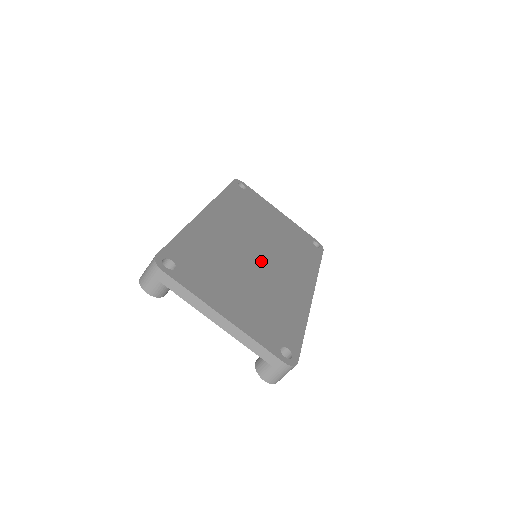
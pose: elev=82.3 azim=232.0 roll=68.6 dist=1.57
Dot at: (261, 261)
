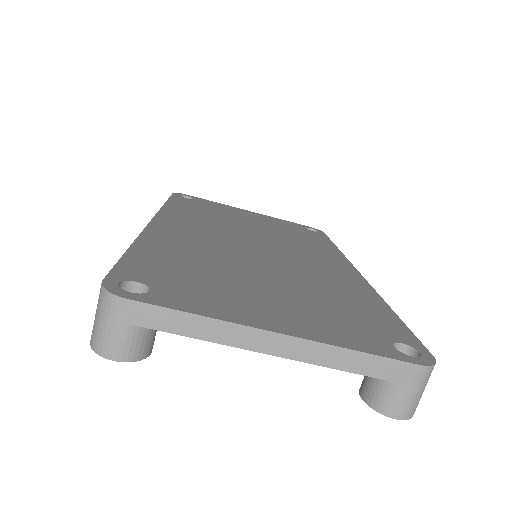
Dot at: (269, 255)
